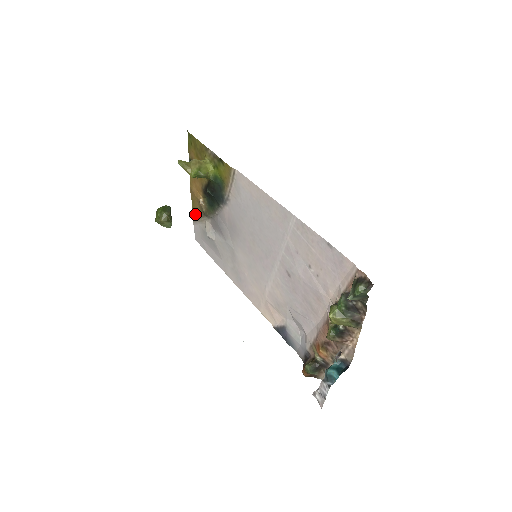
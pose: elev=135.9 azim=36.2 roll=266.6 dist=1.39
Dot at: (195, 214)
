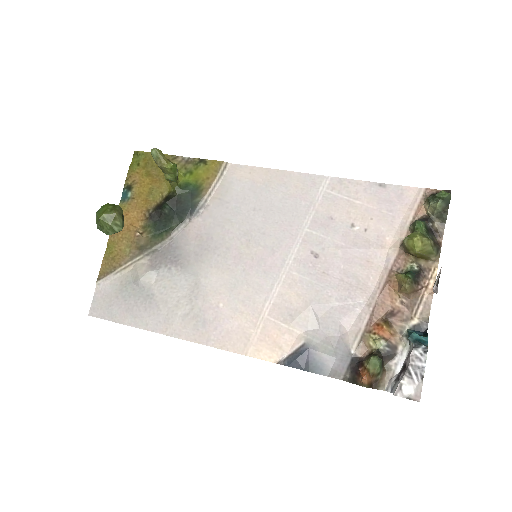
Dot at: (110, 264)
